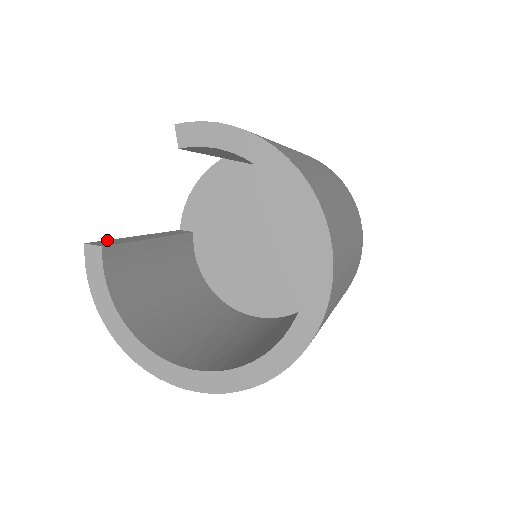
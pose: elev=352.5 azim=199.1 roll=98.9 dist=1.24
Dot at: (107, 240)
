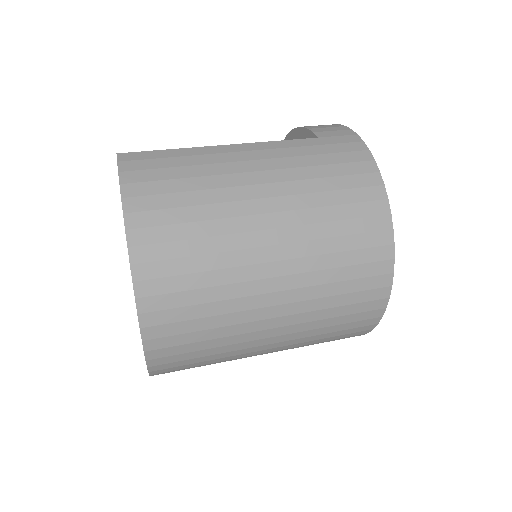
Dot at: occluded
